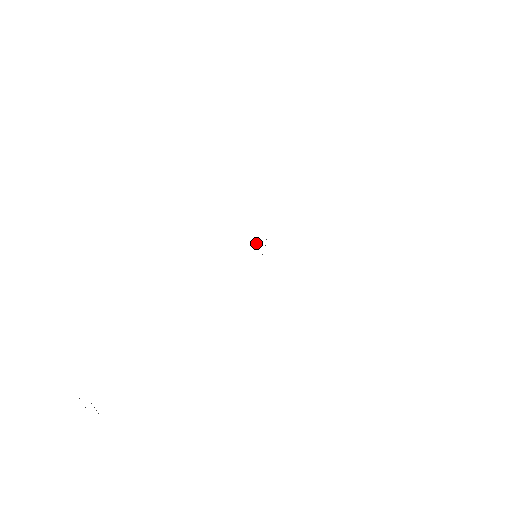
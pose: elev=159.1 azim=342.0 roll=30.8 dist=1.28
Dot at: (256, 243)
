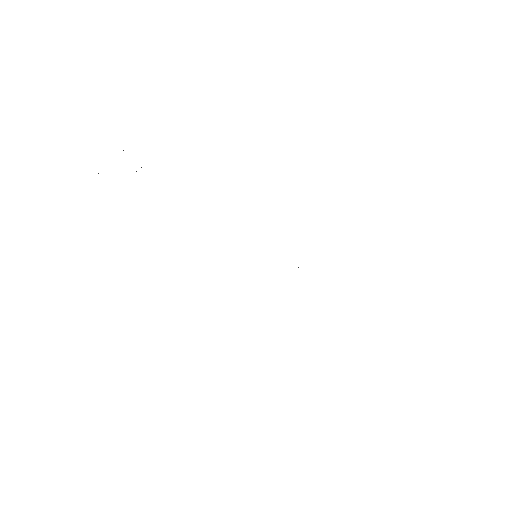
Dot at: occluded
